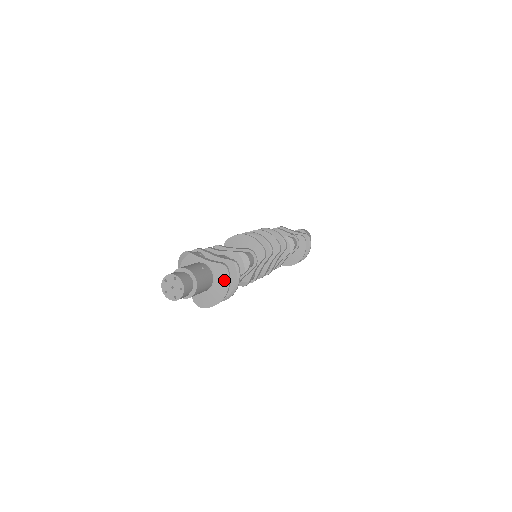
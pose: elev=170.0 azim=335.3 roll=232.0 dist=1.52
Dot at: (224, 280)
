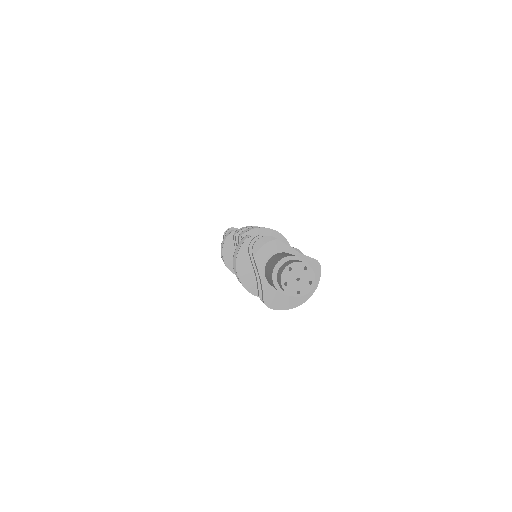
Dot at: occluded
